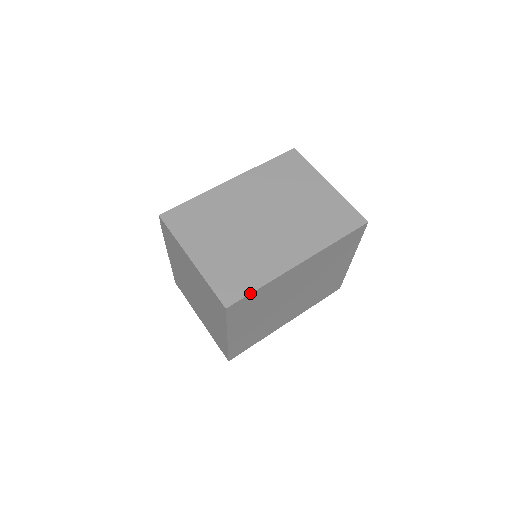
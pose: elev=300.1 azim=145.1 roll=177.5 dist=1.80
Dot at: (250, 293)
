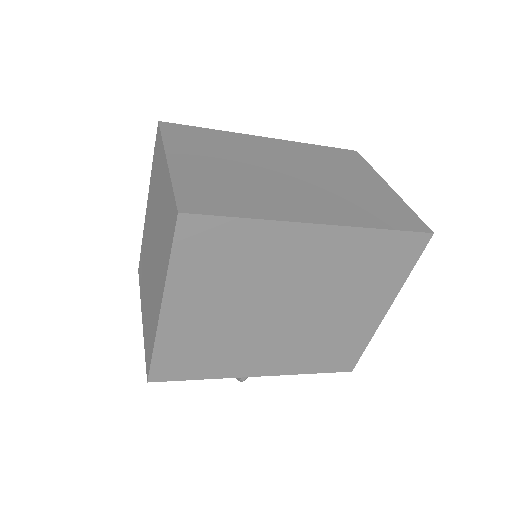
Dot at: (226, 215)
